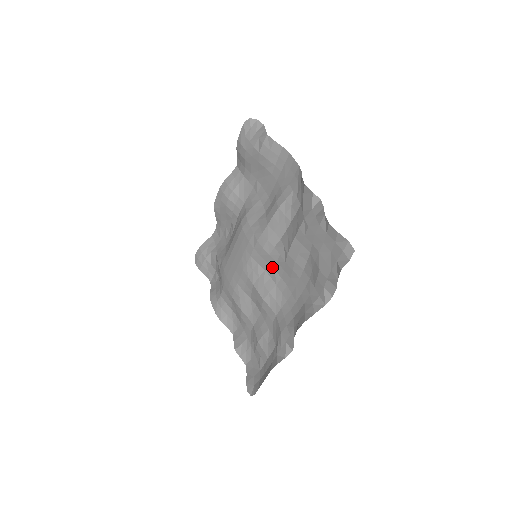
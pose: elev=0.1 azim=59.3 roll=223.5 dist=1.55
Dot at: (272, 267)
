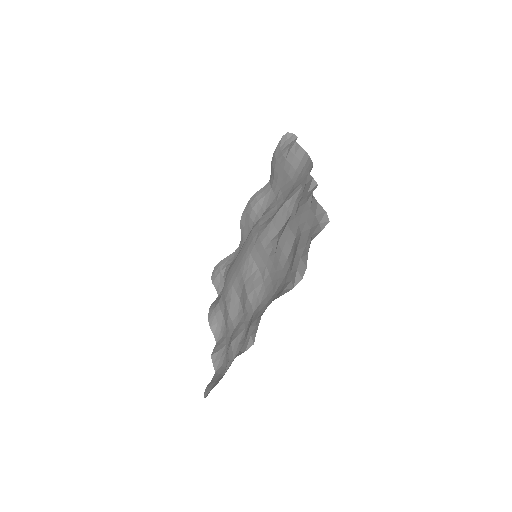
Dot at: (264, 263)
